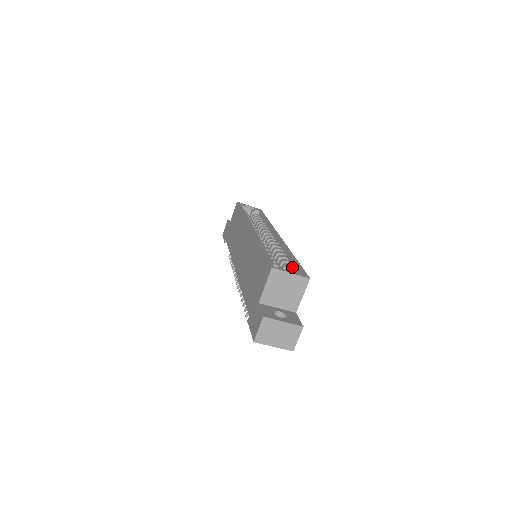
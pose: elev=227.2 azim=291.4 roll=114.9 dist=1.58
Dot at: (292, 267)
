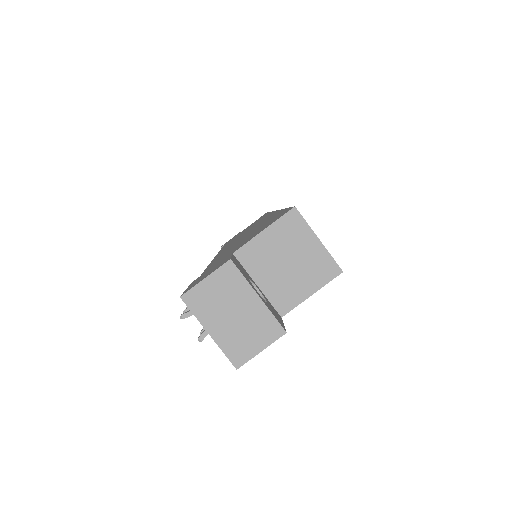
Dot at: occluded
